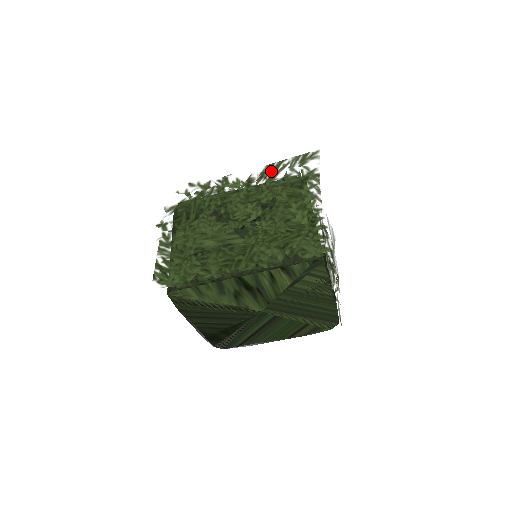
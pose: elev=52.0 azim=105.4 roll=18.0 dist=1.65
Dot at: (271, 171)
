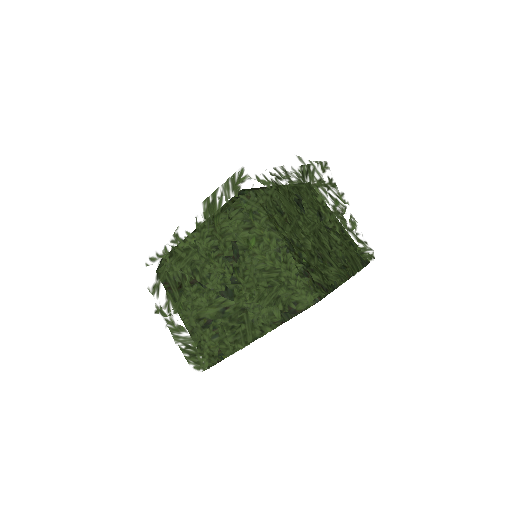
Dot at: (212, 213)
